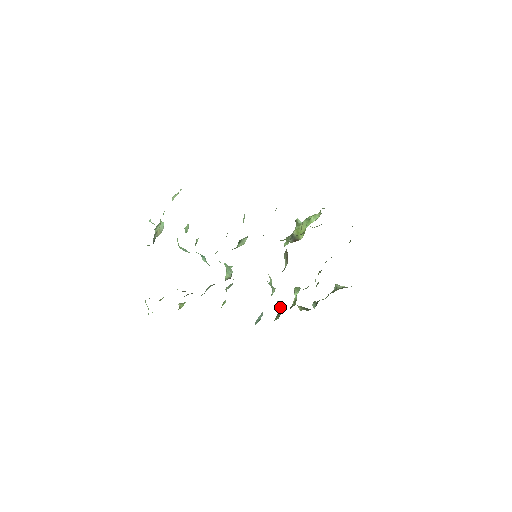
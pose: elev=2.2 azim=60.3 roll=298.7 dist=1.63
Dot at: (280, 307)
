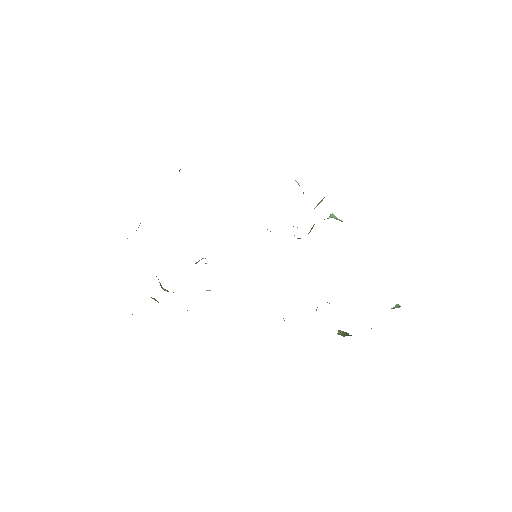
Dot at: occluded
